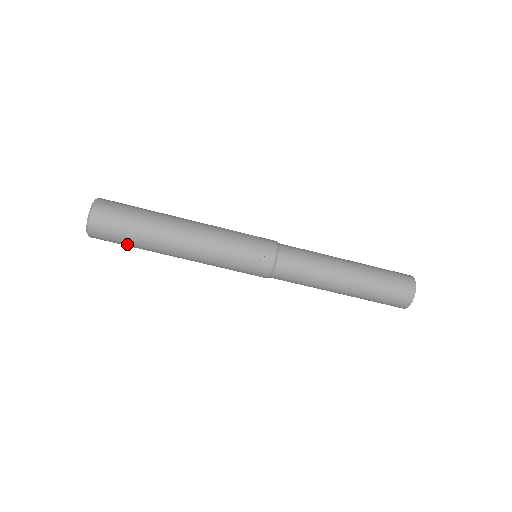
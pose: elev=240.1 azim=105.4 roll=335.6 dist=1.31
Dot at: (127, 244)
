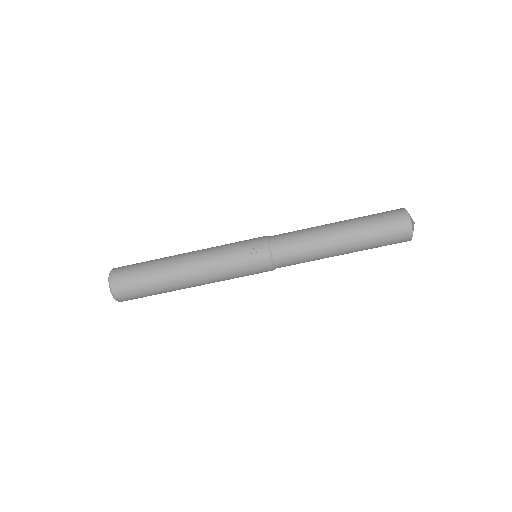
Dot at: (146, 291)
